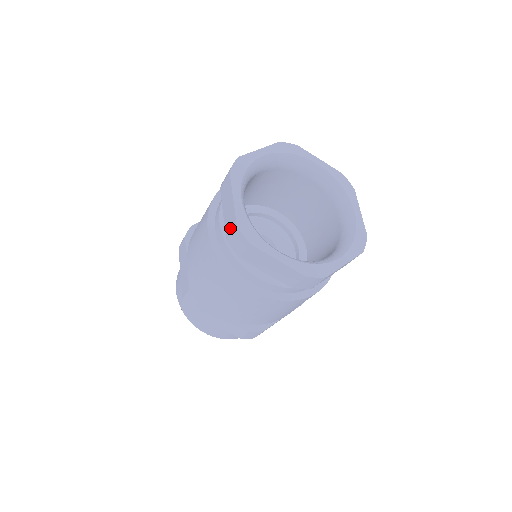
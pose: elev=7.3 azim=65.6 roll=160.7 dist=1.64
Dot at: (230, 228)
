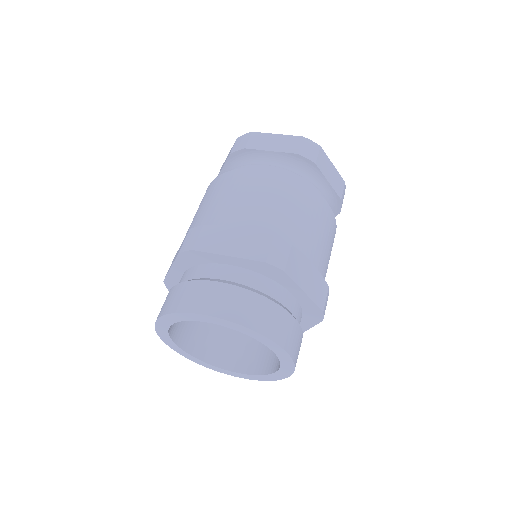
Dot at: (231, 149)
